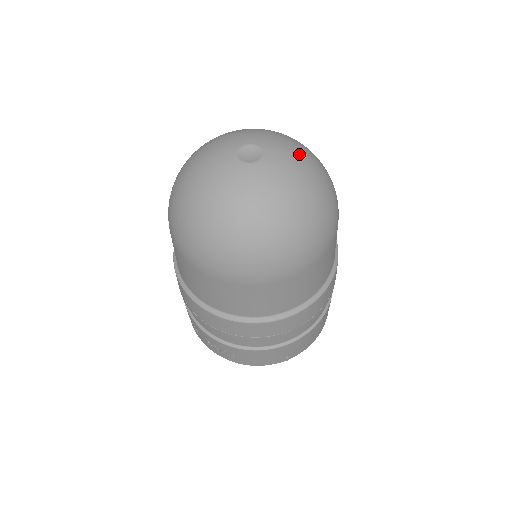
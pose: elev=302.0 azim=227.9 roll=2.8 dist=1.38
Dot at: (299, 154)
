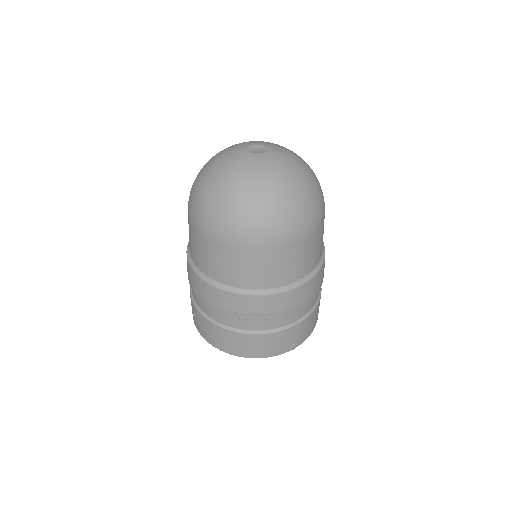
Dot at: (291, 151)
